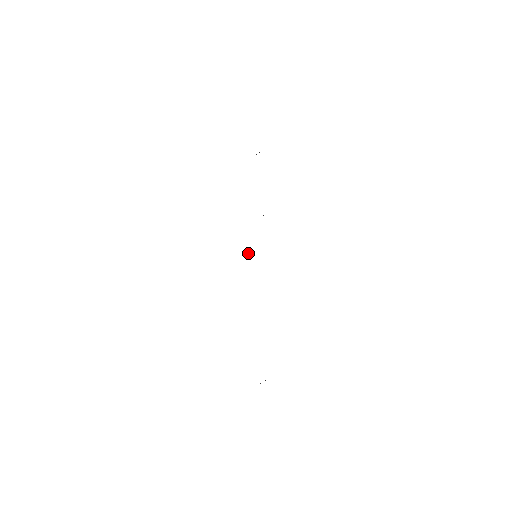
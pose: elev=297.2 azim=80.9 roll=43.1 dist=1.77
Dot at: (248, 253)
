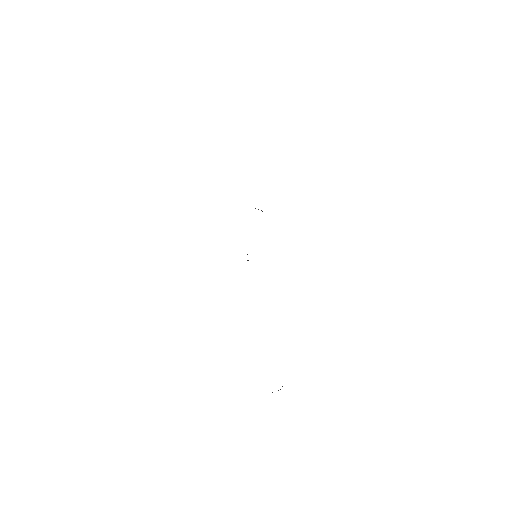
Dot at: (247, 254)
